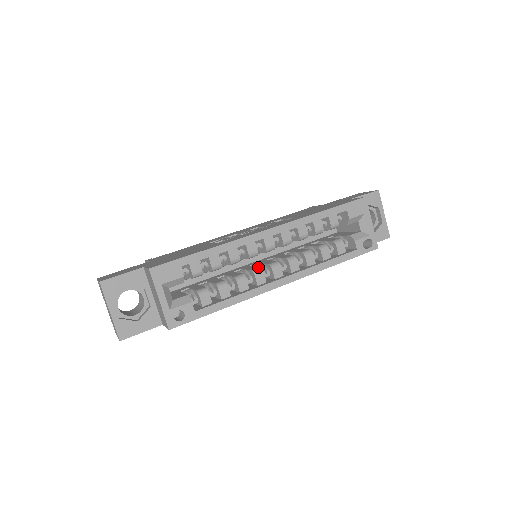
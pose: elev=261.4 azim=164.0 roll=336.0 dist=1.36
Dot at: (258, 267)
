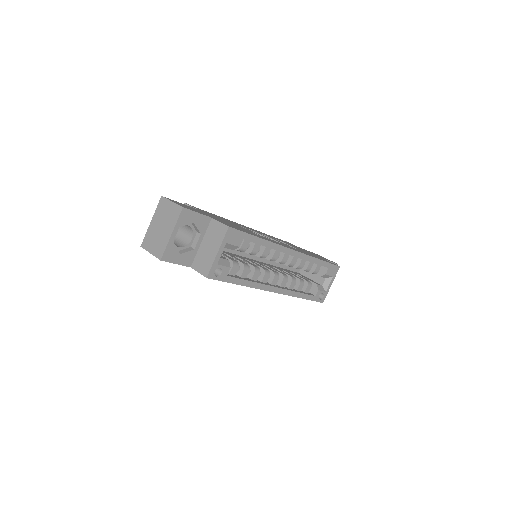
Dot at: (267, 269)
